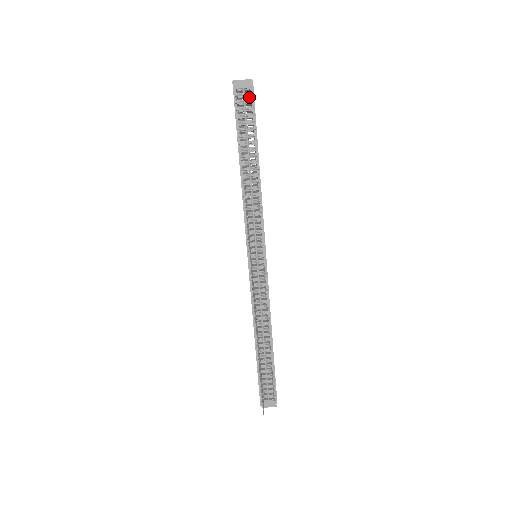
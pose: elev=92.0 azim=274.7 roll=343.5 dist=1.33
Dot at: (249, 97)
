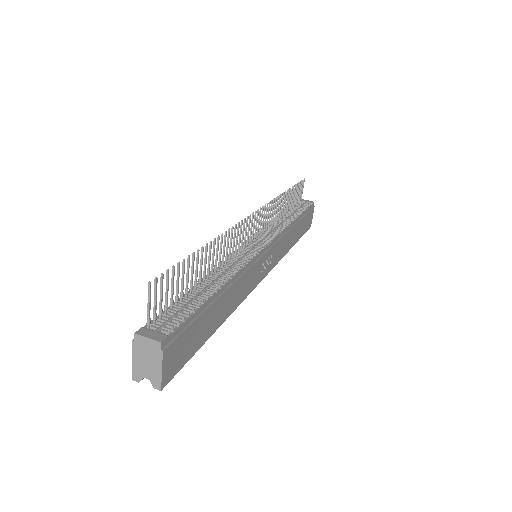
Dot at: occluded
